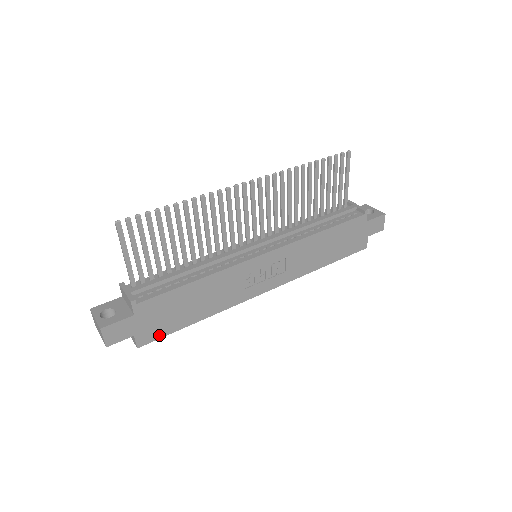
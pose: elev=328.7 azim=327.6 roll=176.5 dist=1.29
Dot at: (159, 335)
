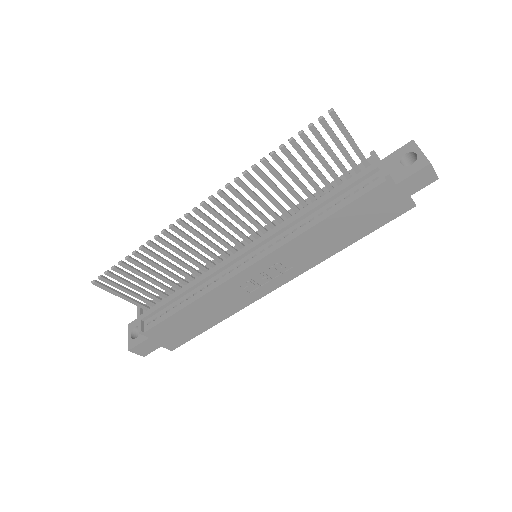
Dot at: (184, 340)
